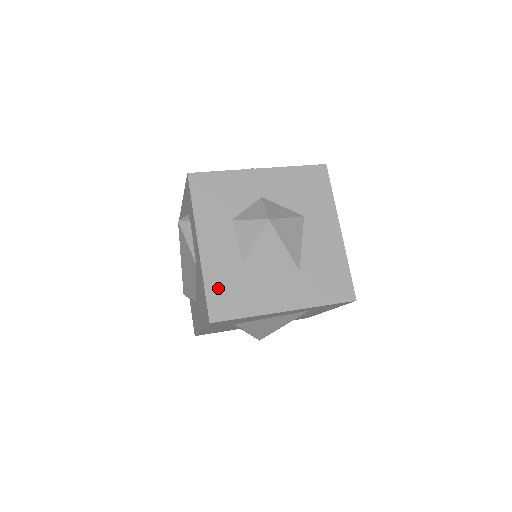
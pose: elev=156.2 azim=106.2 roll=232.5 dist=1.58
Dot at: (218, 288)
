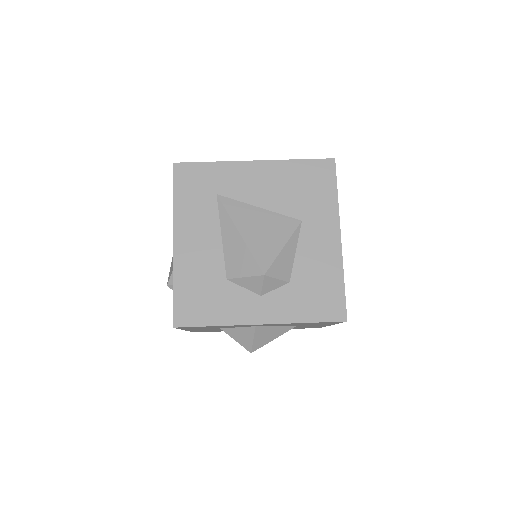
Dot at: occluded
